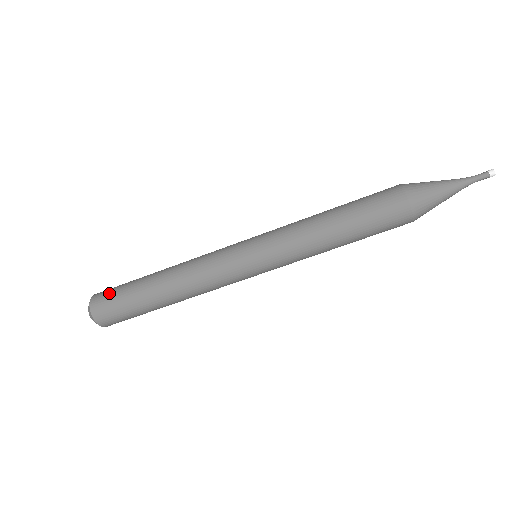
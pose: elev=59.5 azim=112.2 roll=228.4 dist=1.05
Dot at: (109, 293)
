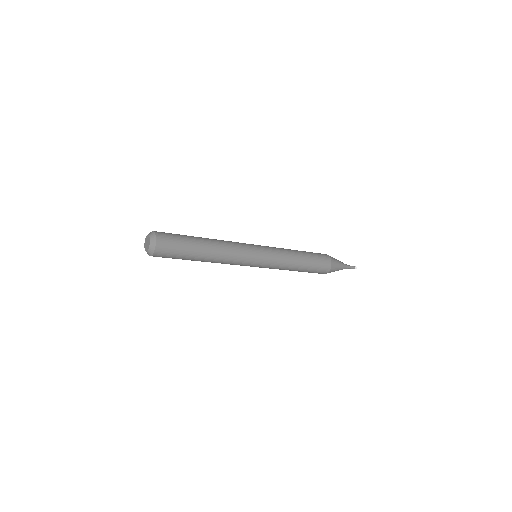
Dot at: (171, 251)
